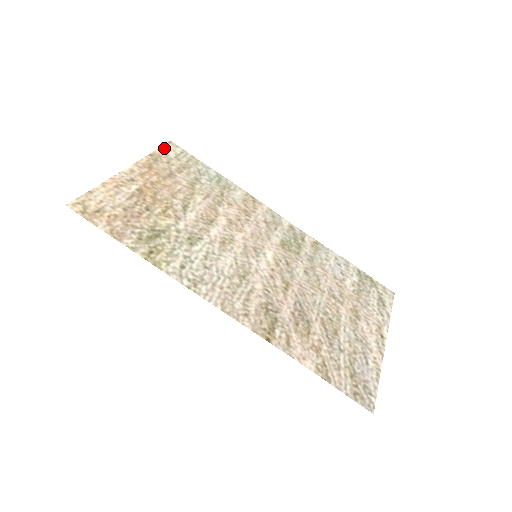
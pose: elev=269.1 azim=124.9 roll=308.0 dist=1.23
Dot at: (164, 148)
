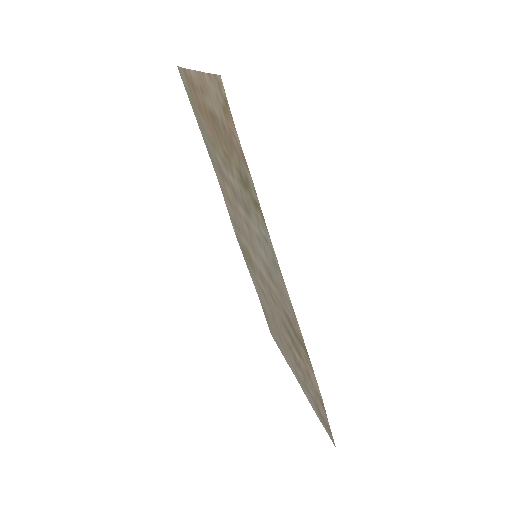
Dot at: (181, 71)
